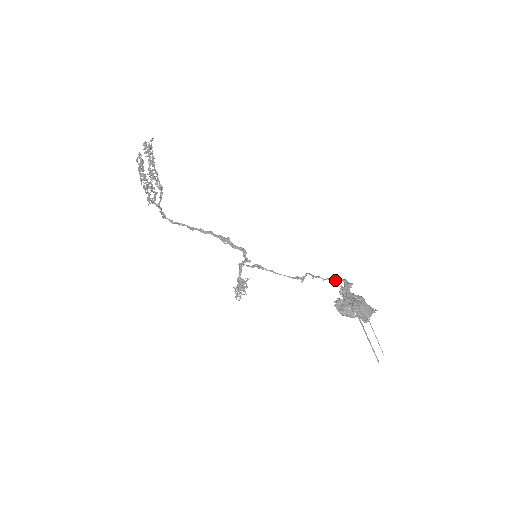
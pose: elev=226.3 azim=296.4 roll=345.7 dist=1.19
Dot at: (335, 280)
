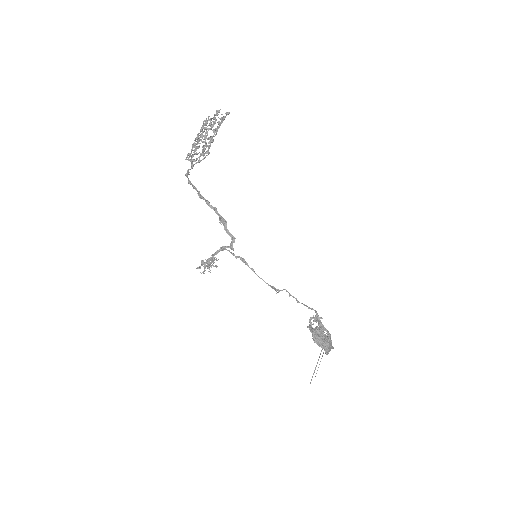
Dot at: (309, 308)
